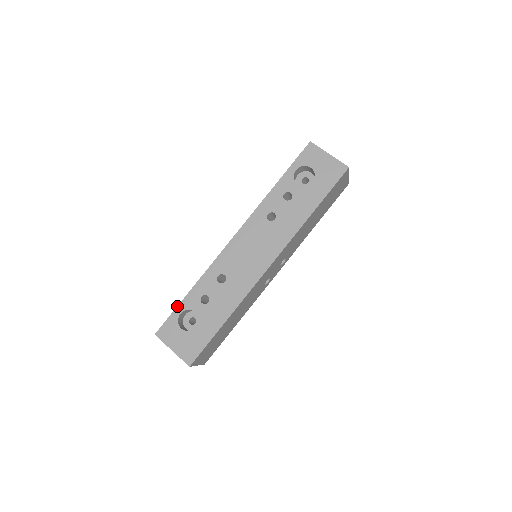
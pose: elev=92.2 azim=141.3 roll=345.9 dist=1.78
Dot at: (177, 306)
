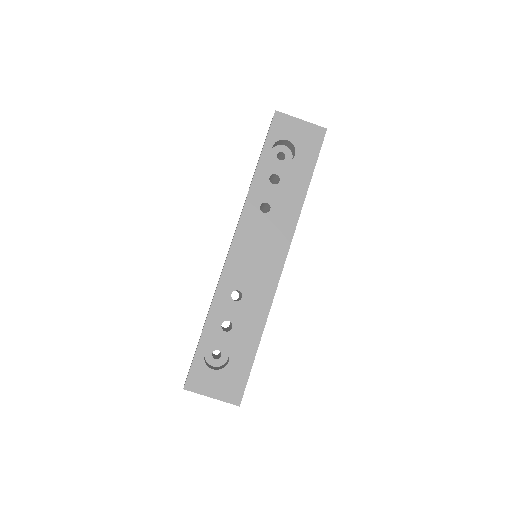
Dot at: (197, 346)
